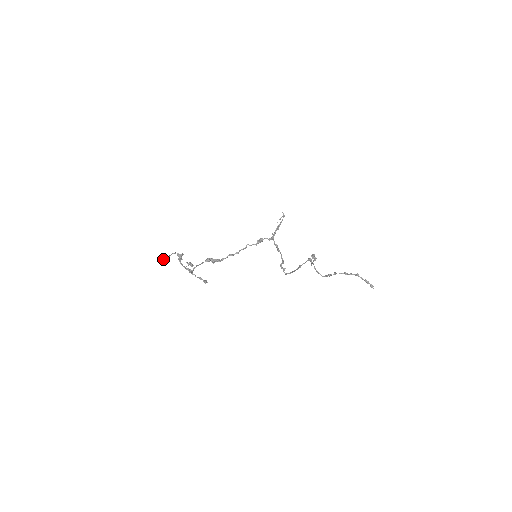
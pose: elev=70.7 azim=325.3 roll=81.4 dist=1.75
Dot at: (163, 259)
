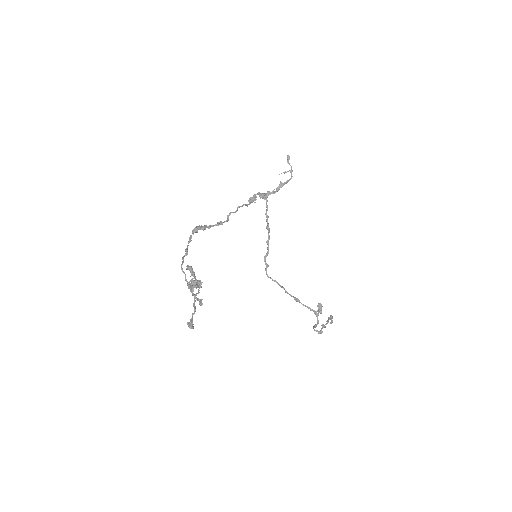
Dot at: occluded
